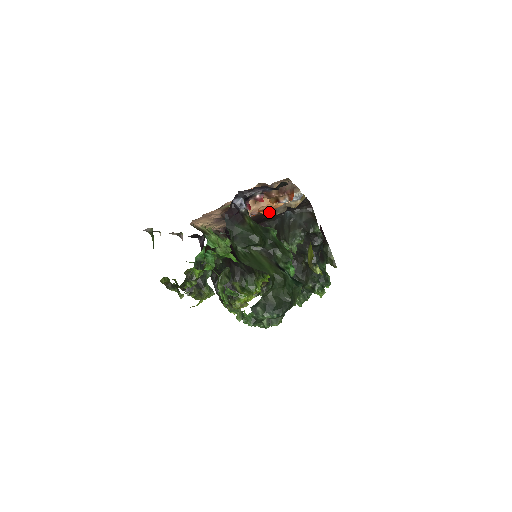
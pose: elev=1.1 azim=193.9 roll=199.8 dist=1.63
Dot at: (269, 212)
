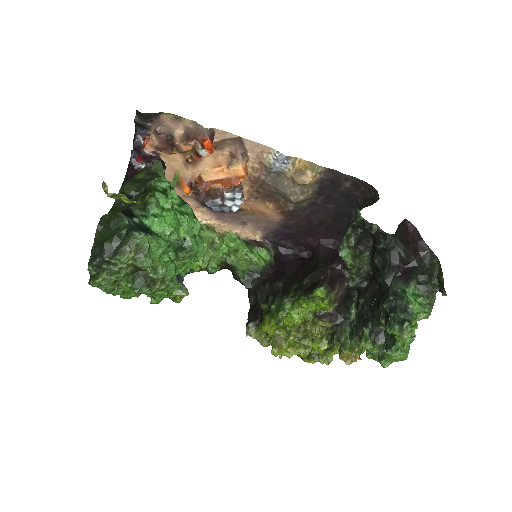
Dot at: (230, 183)
